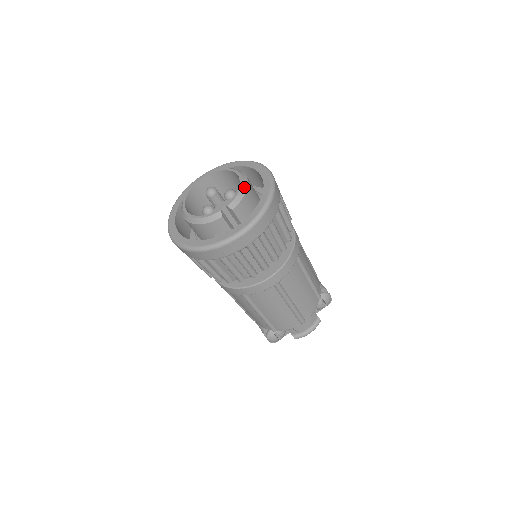
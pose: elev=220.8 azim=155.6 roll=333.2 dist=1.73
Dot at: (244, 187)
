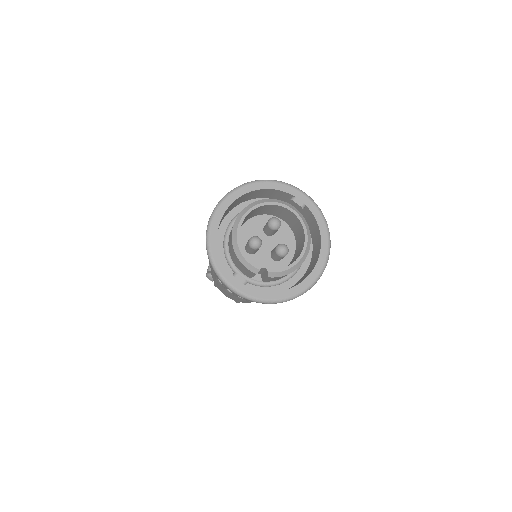
Dot at: (295, 267)
